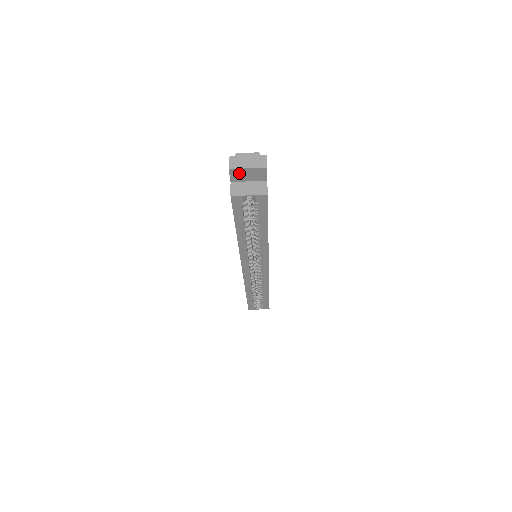
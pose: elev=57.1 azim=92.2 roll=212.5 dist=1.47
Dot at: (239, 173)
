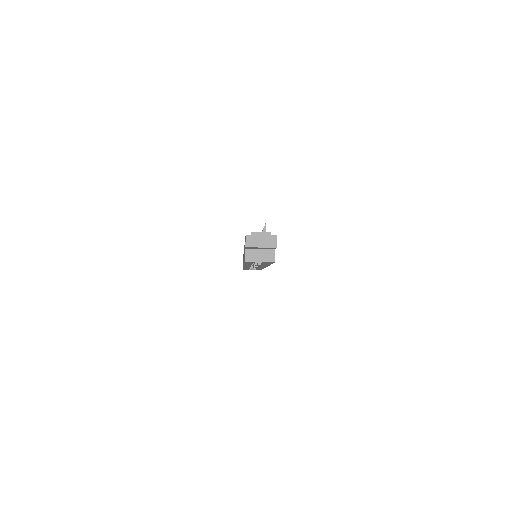
Dot at: occluded
